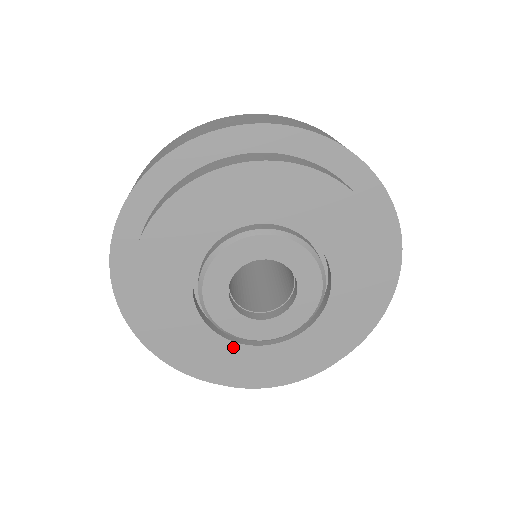
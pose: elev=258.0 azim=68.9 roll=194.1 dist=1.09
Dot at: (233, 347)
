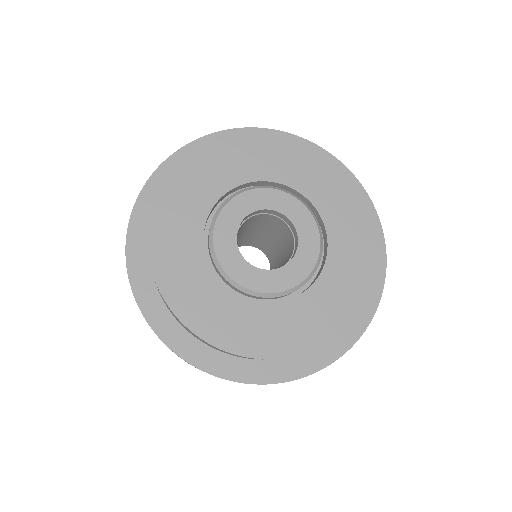
Dot at: (263, 309)
